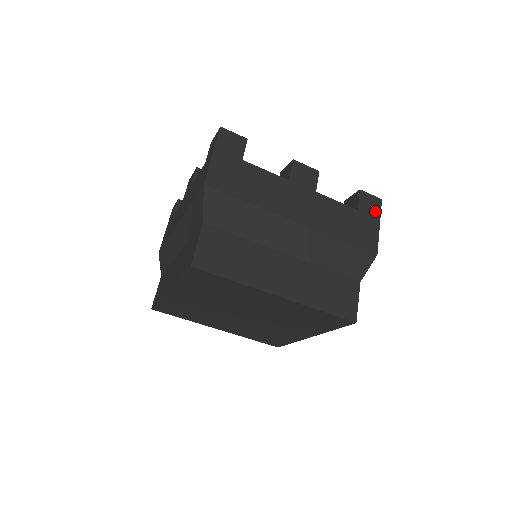
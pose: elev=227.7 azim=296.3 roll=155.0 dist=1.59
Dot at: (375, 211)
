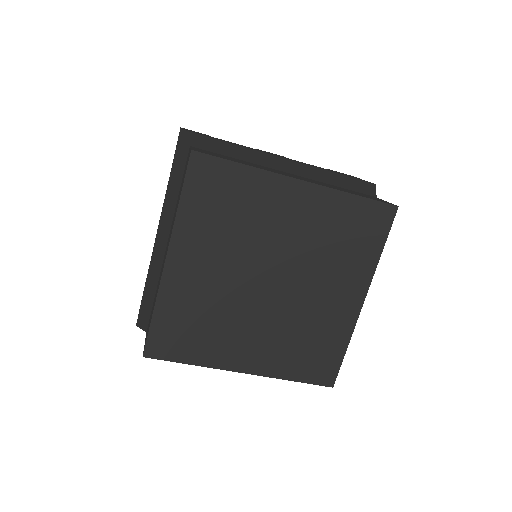
Dot at: occluded
